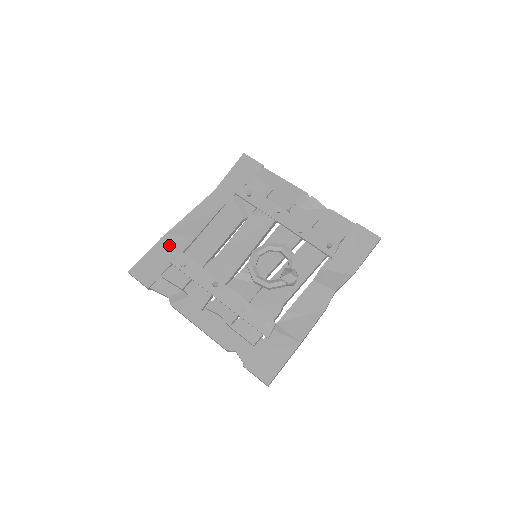
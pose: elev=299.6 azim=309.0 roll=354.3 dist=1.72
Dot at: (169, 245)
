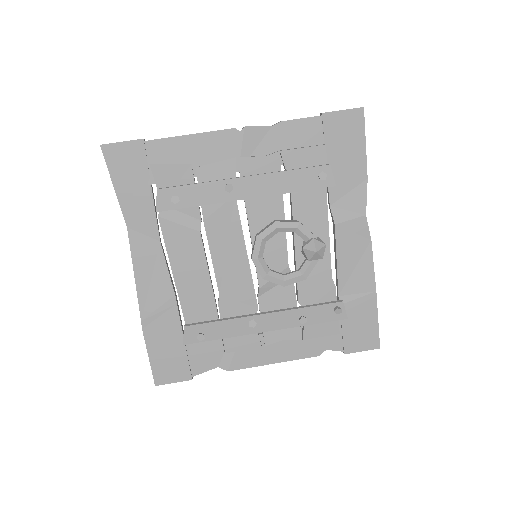
Dot at: (159, 328)
